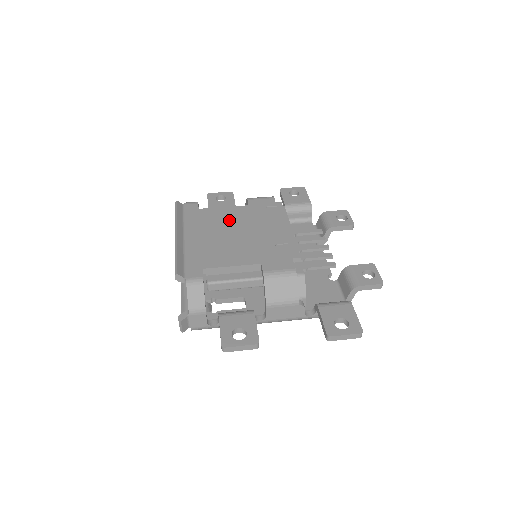
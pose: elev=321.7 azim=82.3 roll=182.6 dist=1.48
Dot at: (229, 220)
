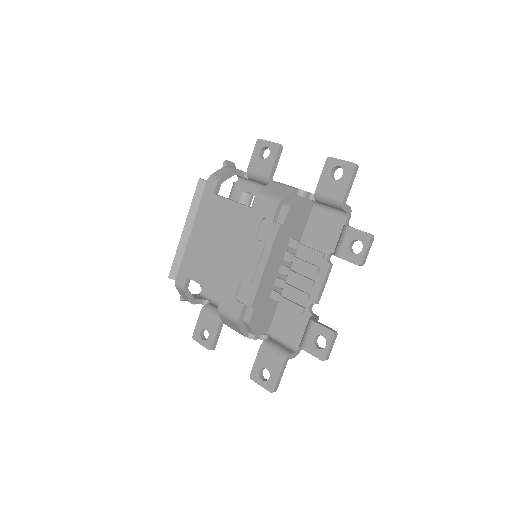
Dot at: (227, 224)
